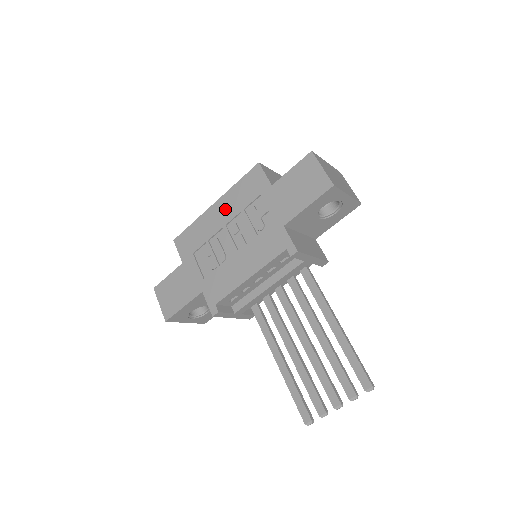
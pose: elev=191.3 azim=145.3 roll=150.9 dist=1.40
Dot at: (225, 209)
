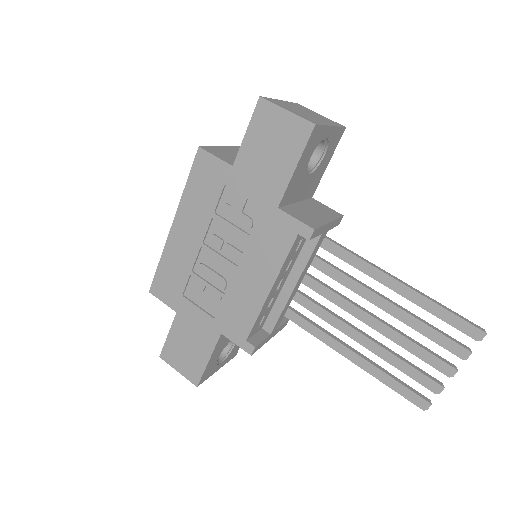
Dot at: (190, 225)
